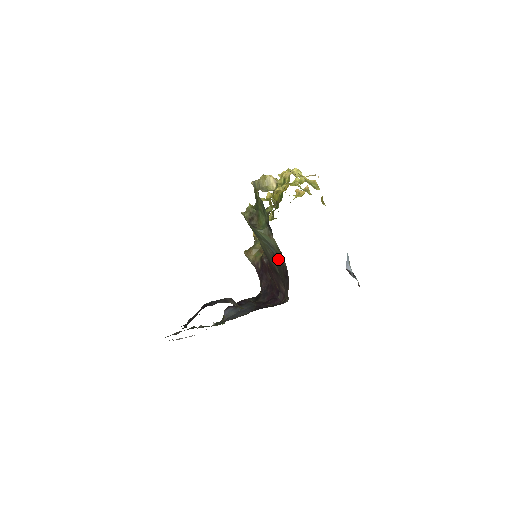
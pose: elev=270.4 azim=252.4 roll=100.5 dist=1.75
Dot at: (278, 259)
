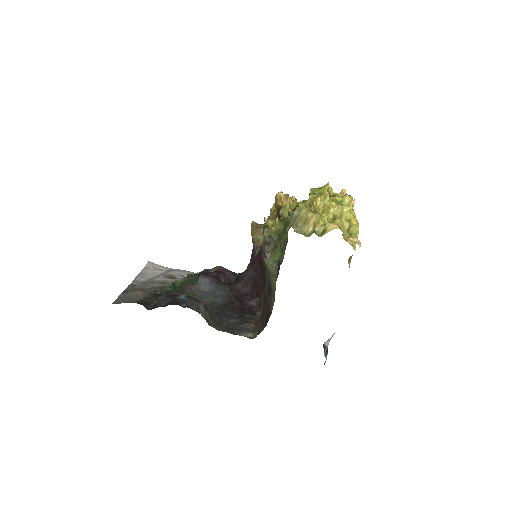
Dot at: (270, 293)
